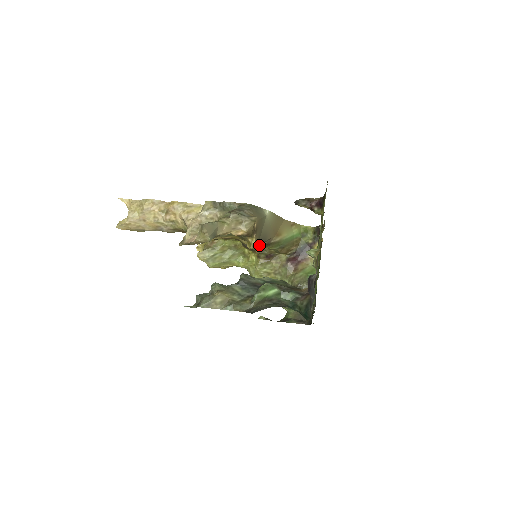
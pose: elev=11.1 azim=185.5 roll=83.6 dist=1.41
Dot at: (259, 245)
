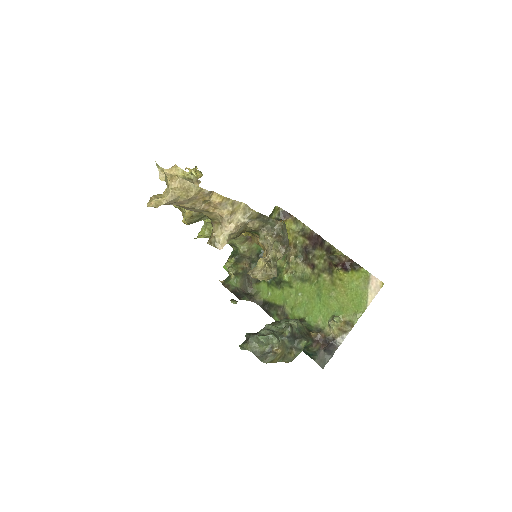
Dot at: occluded
